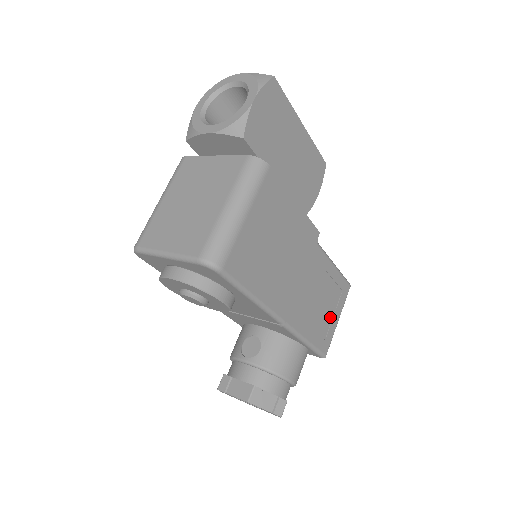
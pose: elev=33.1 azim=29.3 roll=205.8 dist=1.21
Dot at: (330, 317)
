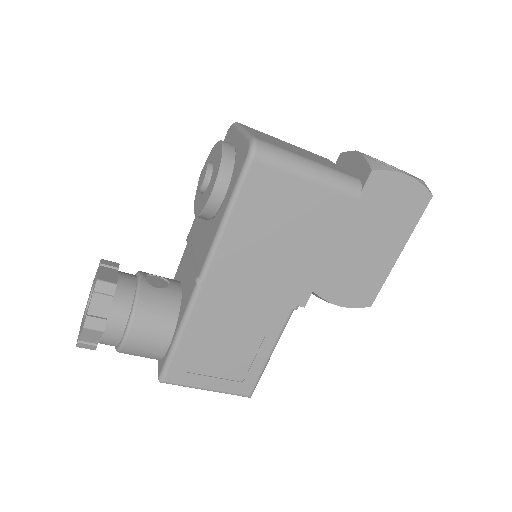
Dot at: (210, 371)
